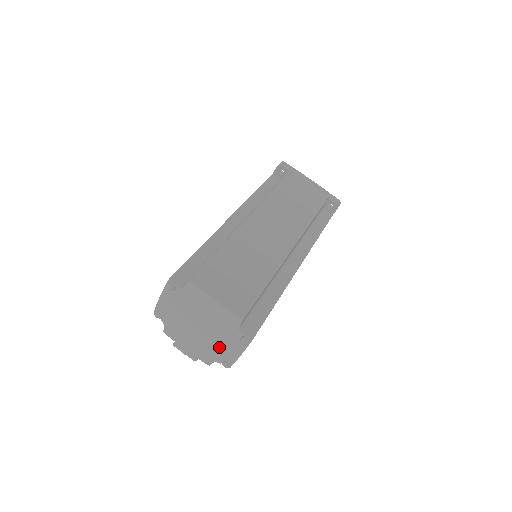
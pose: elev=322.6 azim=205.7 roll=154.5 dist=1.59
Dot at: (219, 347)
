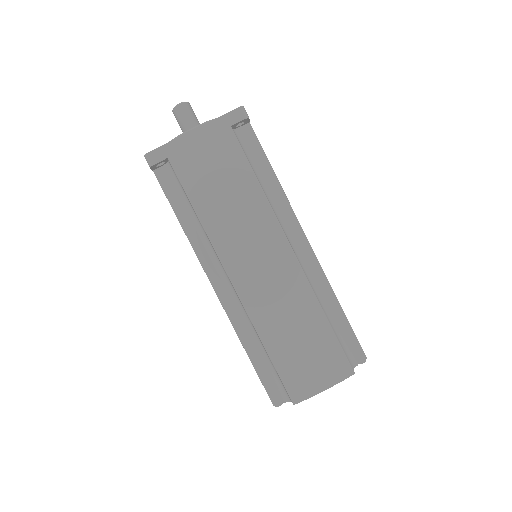
Dot at: occluded
